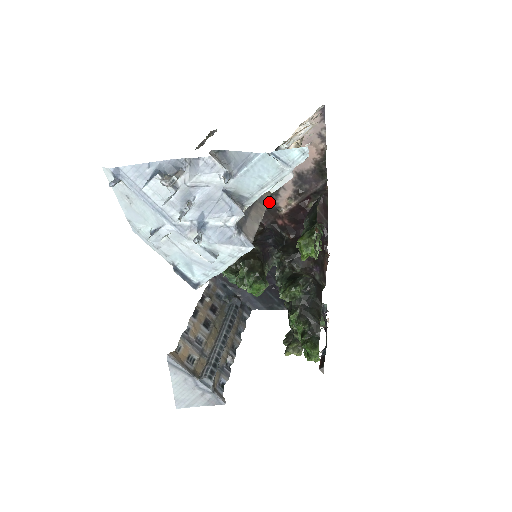
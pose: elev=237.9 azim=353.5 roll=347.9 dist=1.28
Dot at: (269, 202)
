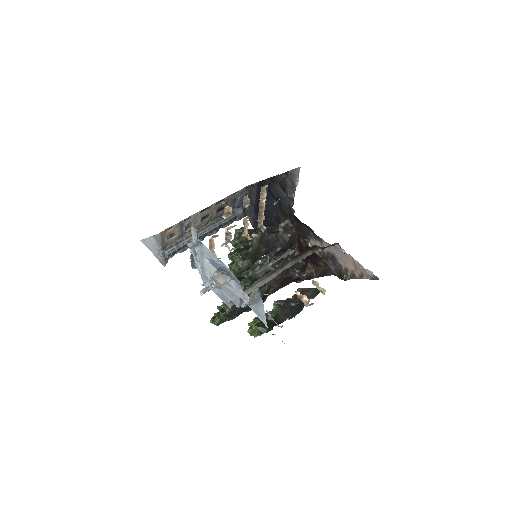
Dot at: (309, 232)
